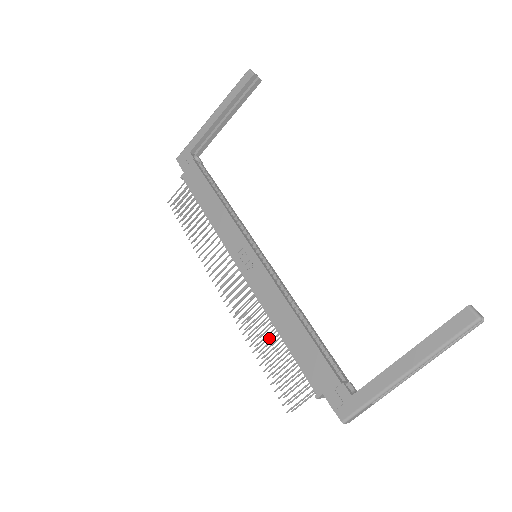
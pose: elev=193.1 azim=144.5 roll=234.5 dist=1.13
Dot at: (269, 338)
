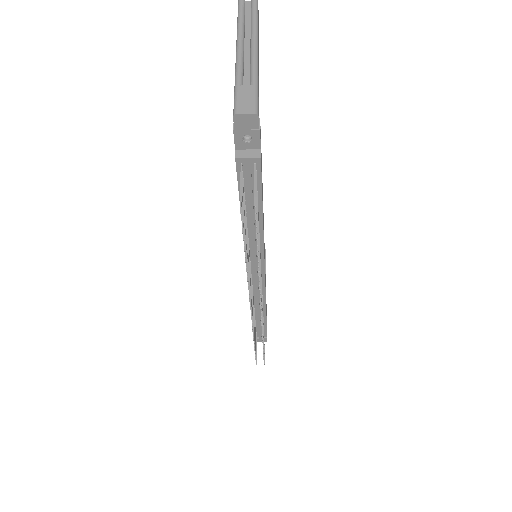
Dot at: occluded
